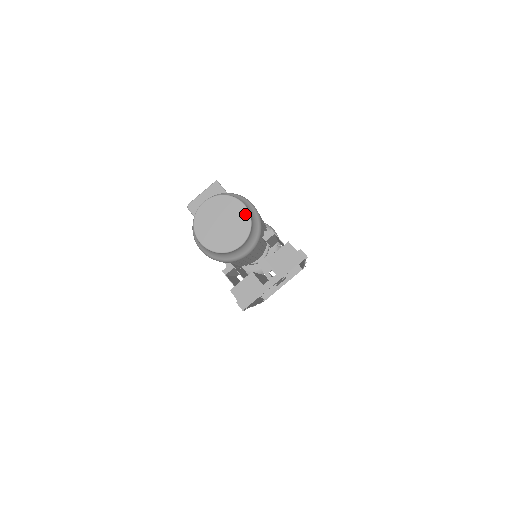
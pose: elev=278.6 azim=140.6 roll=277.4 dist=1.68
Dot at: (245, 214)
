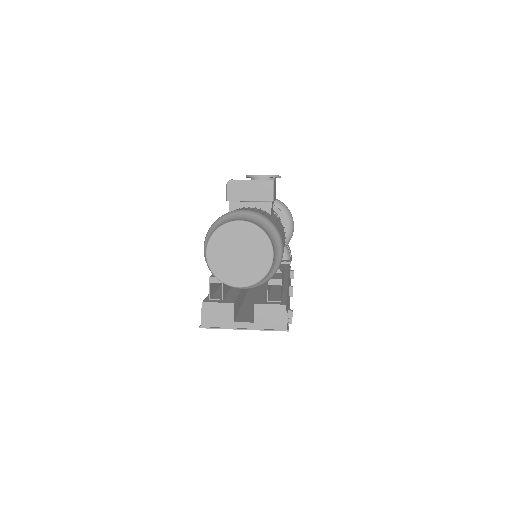
Dot at: (267, 264)
